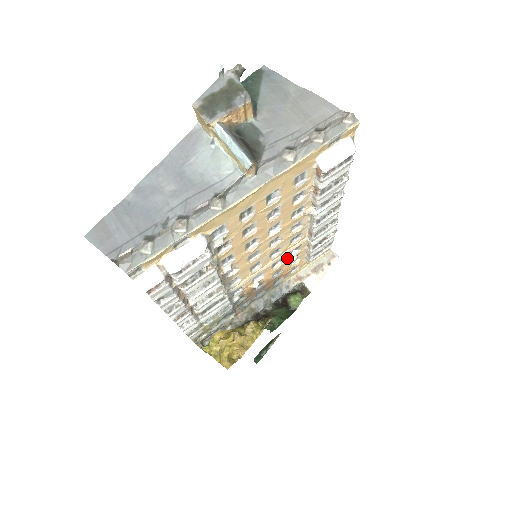
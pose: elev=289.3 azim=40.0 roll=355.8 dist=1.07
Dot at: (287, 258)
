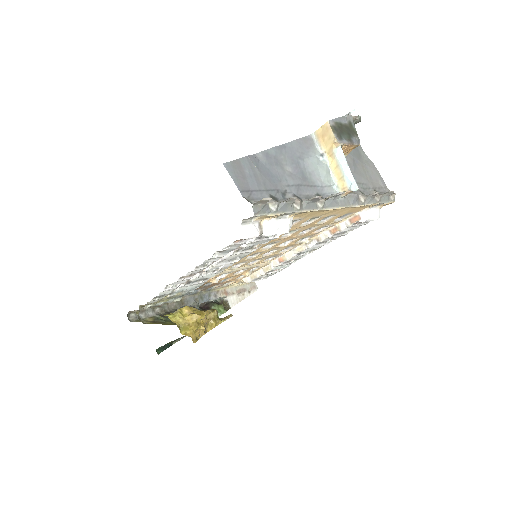
Dot at: (247, 270)
